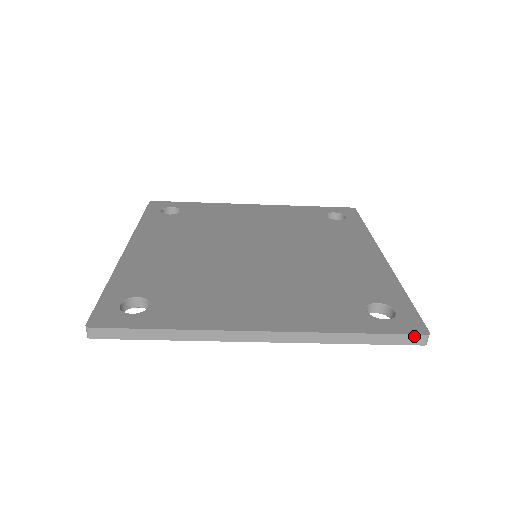
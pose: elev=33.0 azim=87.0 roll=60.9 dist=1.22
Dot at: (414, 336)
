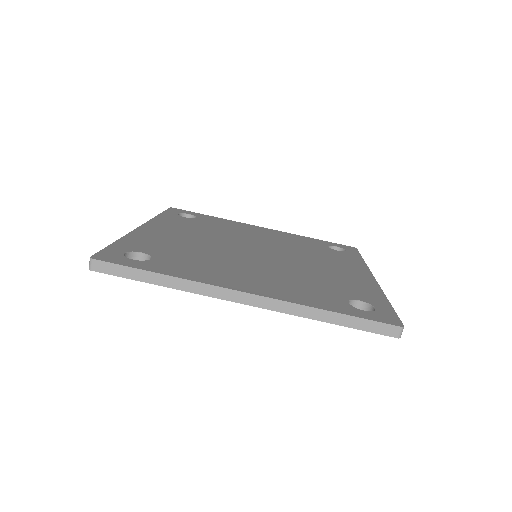
Dot at: (389, 326)
